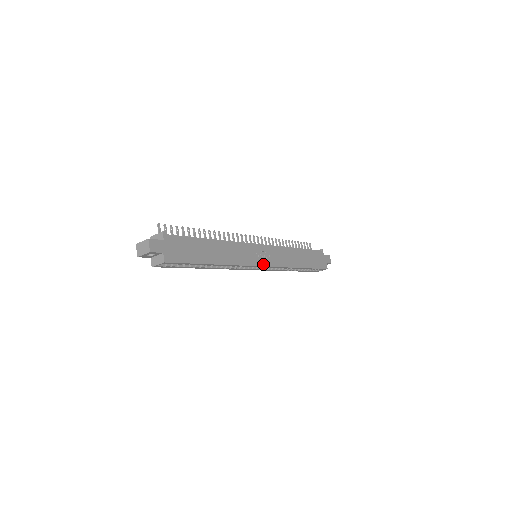
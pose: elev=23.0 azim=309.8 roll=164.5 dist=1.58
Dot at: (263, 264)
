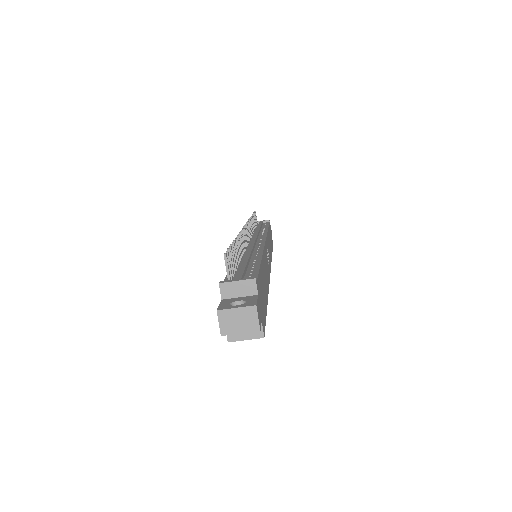
Dot at: occluded
